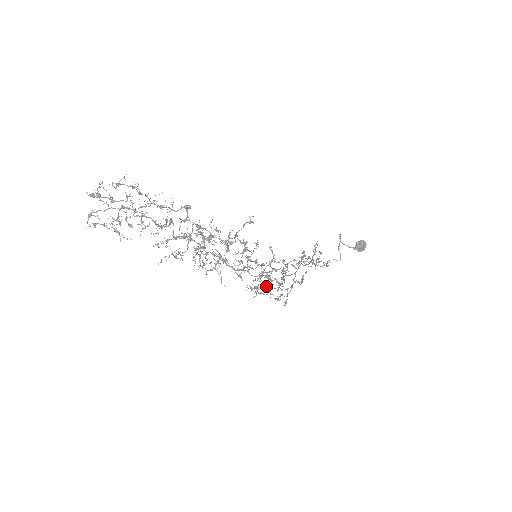
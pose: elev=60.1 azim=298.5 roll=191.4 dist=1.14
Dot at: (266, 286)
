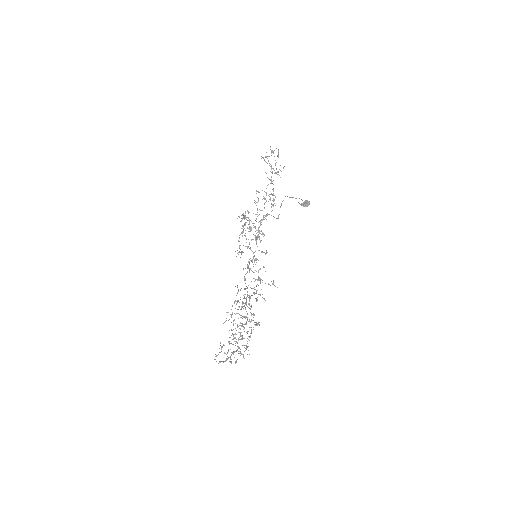
Dot at: (239, 216)
